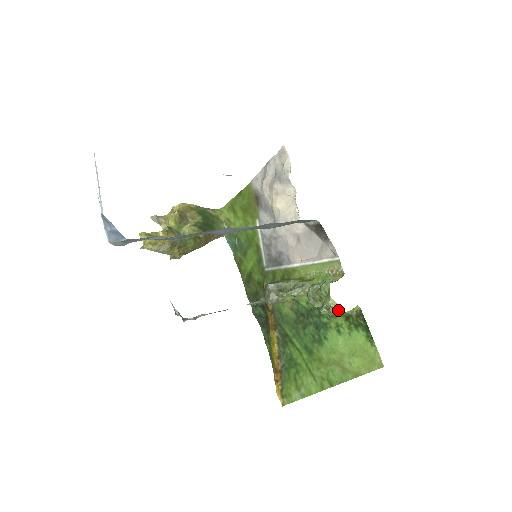
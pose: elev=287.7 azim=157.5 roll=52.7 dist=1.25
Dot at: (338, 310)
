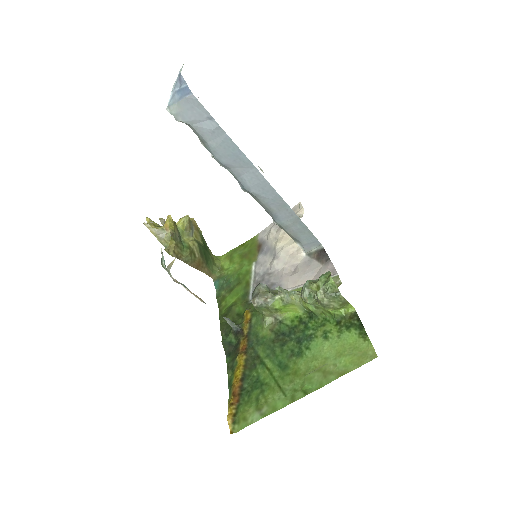
Dot at: (337, 290)
